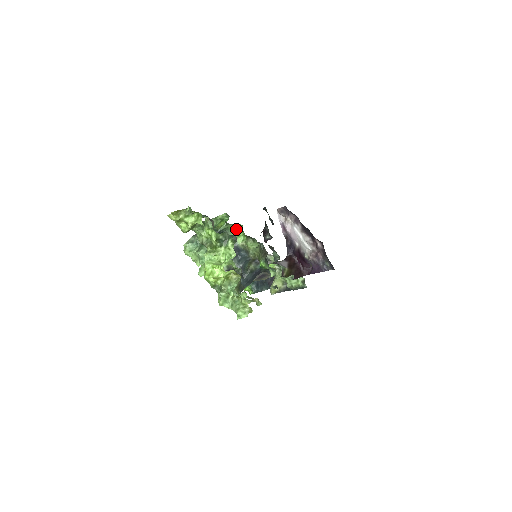
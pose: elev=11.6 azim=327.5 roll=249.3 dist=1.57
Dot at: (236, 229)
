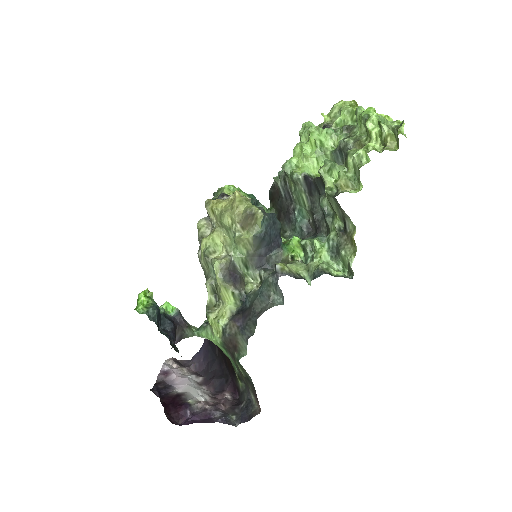
Dot at: occluded
